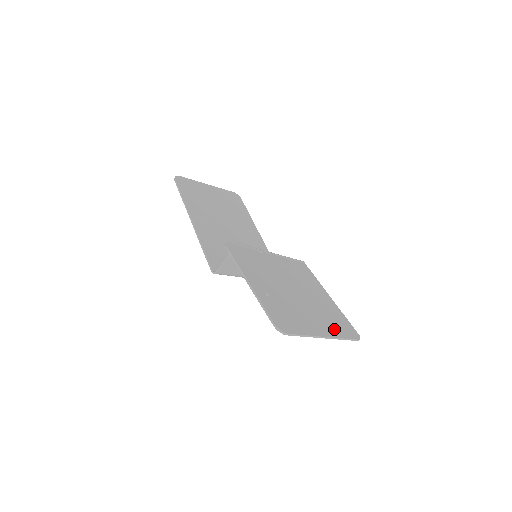
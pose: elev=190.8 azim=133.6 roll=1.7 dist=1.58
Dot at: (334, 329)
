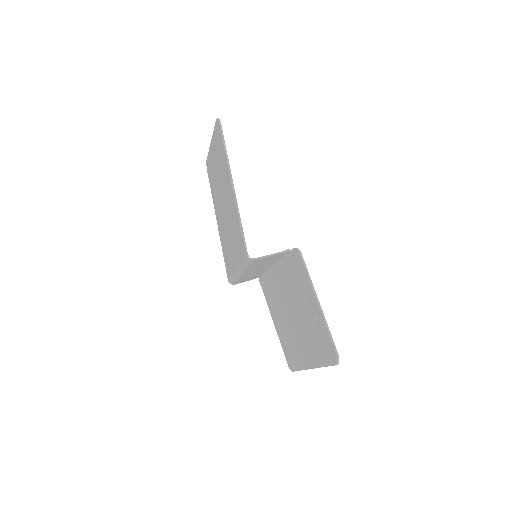
Dot at: occluded
